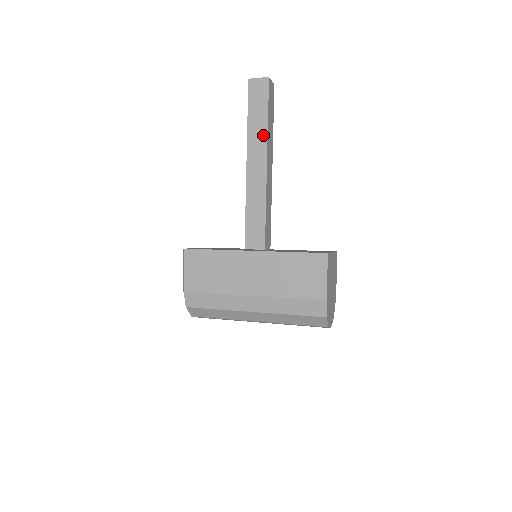
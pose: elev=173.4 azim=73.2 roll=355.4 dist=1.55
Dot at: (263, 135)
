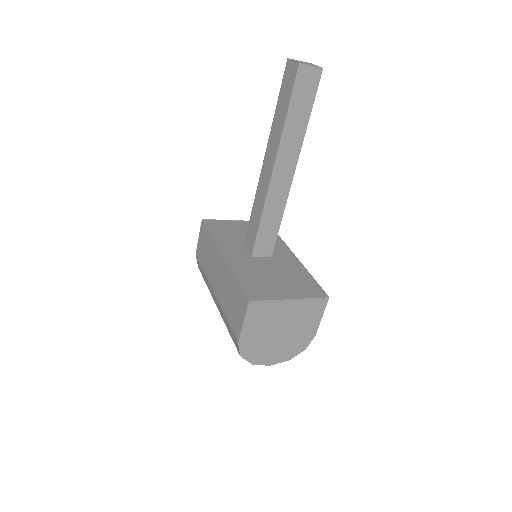
Dot at: (279, 135)
